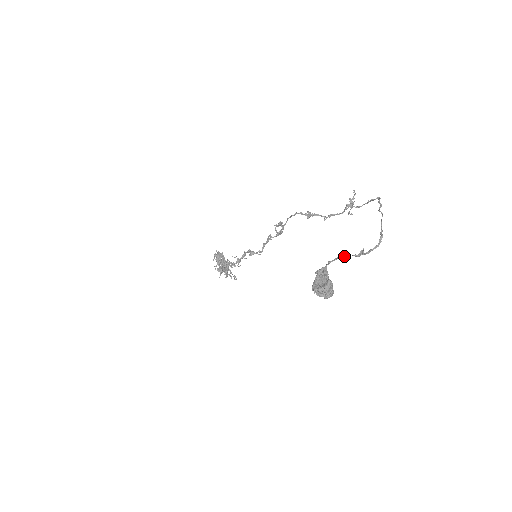
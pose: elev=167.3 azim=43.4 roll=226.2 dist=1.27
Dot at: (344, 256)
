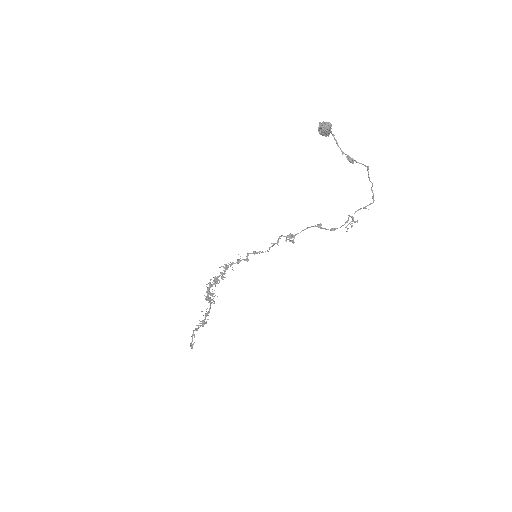
Dot at: (342, 151)
